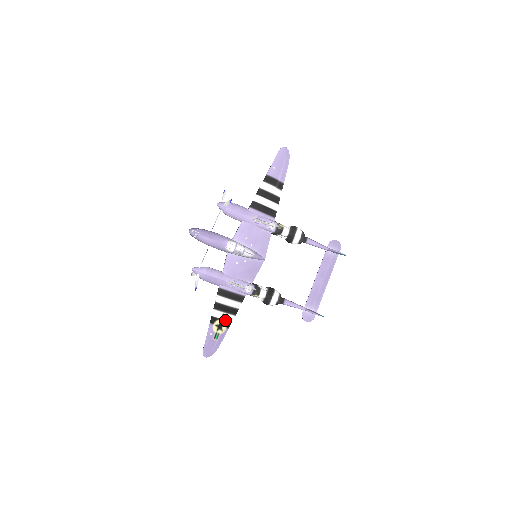
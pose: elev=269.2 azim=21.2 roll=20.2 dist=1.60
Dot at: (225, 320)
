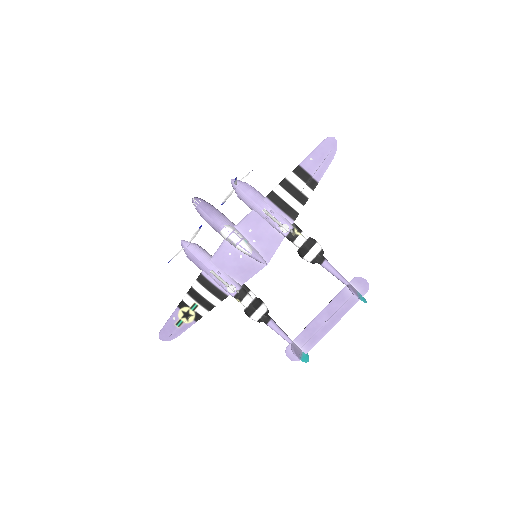
Dot at: (195, 311)
